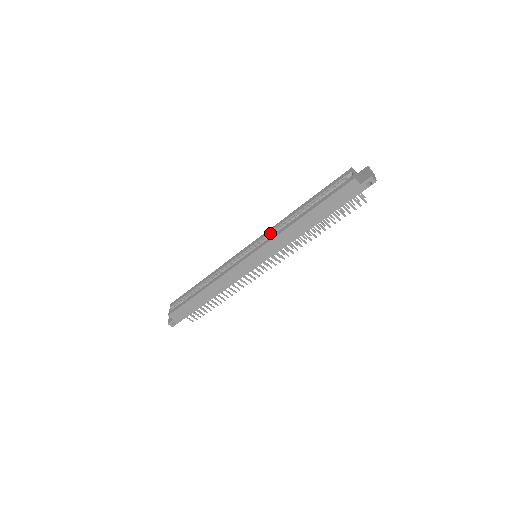
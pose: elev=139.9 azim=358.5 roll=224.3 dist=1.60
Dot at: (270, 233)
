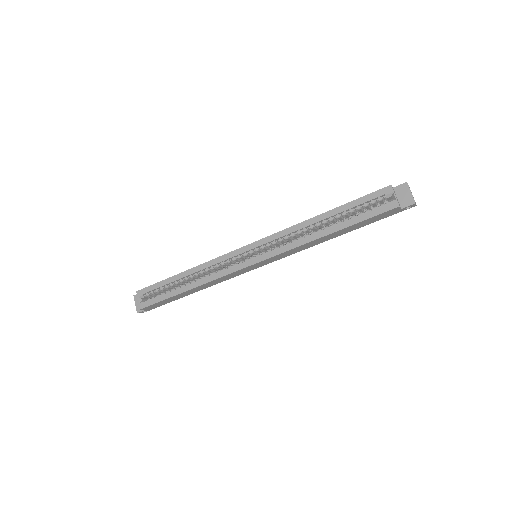
Dot at: (279, 239)
